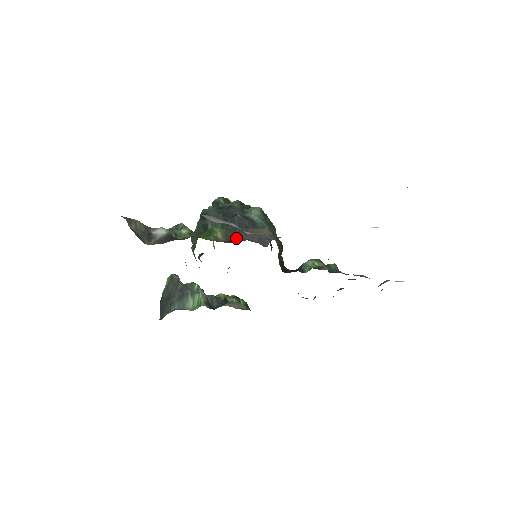
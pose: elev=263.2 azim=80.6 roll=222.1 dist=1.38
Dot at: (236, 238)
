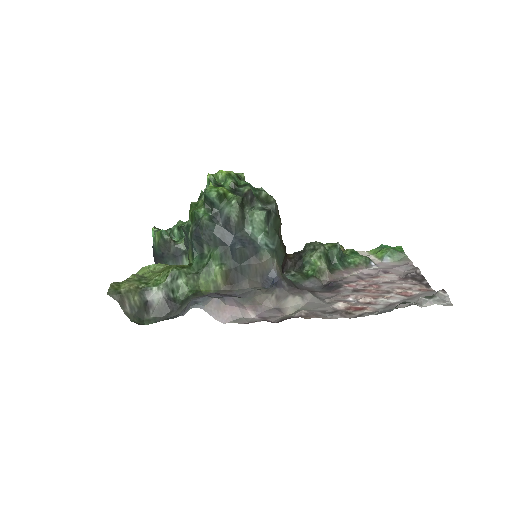
Dot at: (237, 280)
